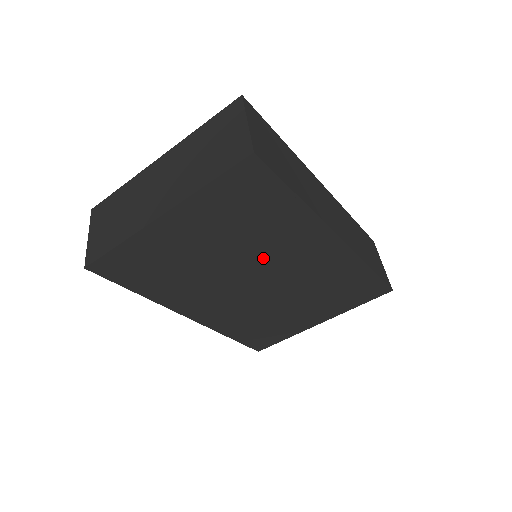
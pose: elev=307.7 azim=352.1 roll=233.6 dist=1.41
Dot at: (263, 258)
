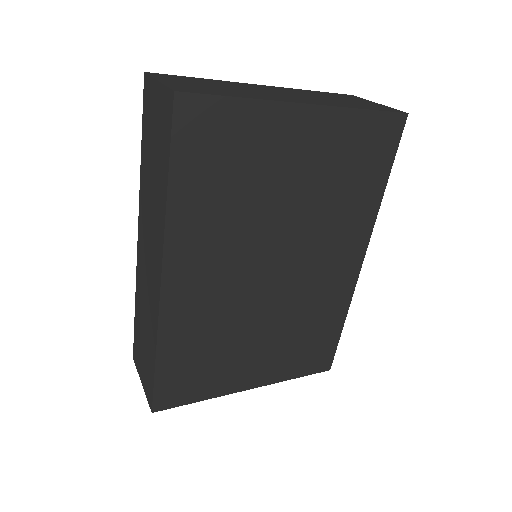
Dot at: (307, 240)
